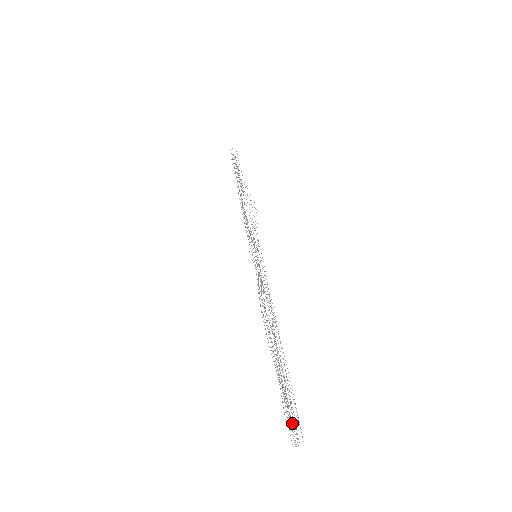
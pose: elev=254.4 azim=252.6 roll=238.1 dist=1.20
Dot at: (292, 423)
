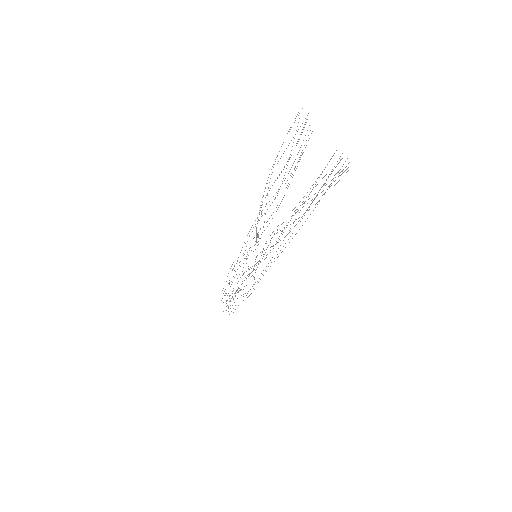
Dot at: occluded
